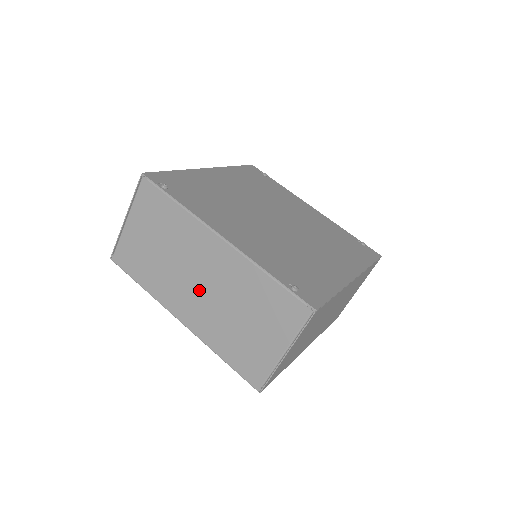
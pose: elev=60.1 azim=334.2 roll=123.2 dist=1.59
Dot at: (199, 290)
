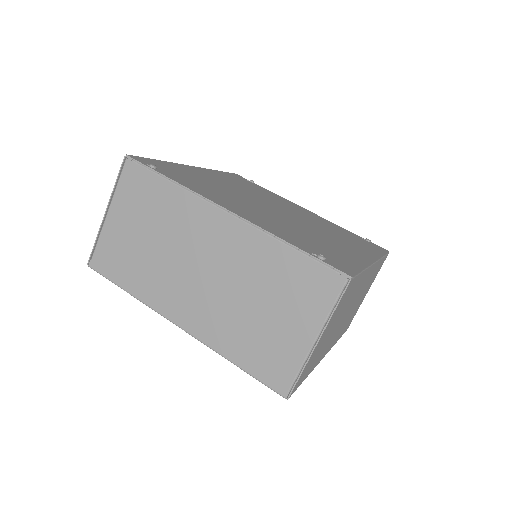
Dot at: (201, 282)
